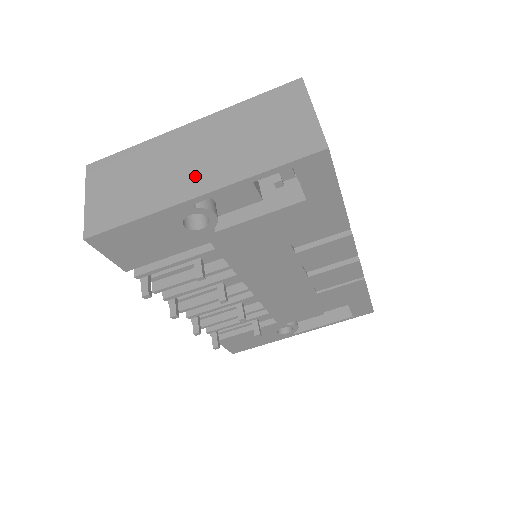
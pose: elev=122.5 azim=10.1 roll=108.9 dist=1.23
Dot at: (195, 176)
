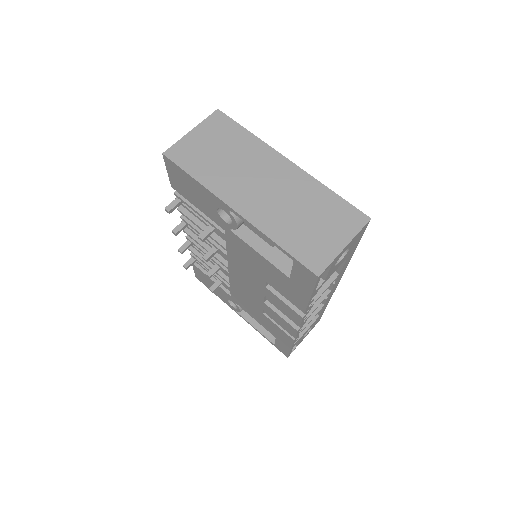
Dot at: (249, 197)
